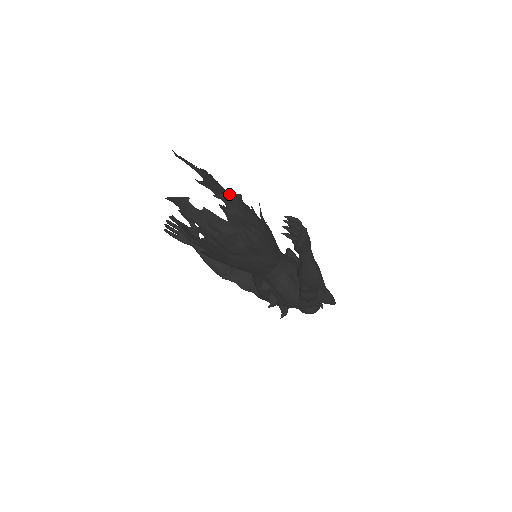
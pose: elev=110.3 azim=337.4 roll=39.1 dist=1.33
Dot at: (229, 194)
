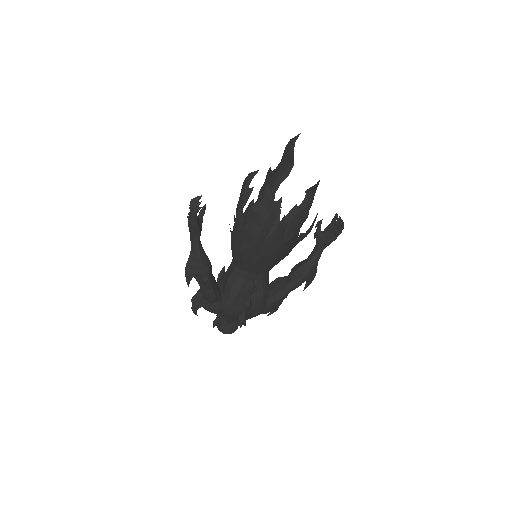
Dot at: (315, 185)
